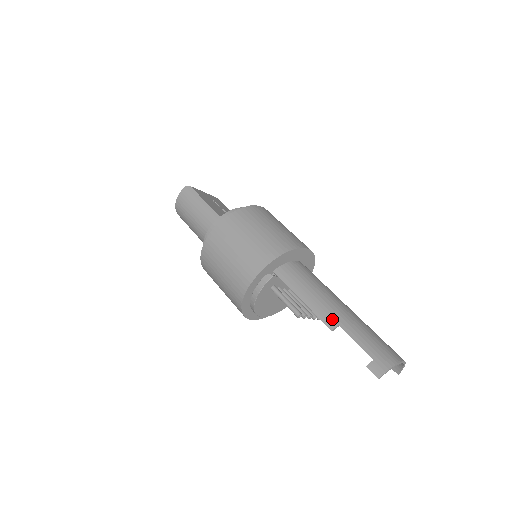
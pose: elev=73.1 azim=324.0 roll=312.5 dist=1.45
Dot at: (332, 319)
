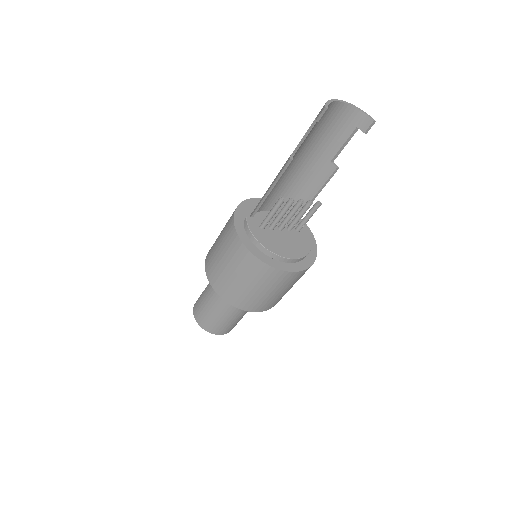
Dot at: (286, 161)
